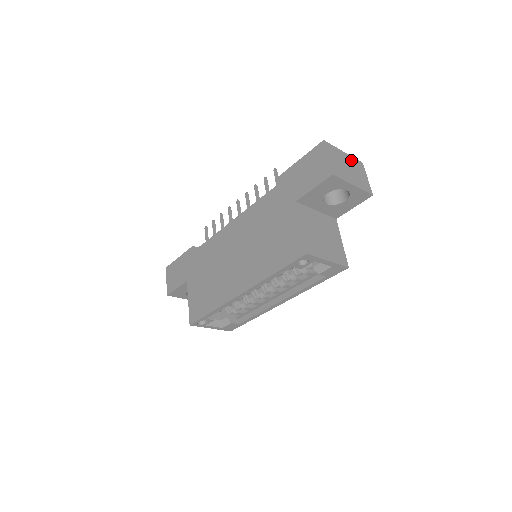
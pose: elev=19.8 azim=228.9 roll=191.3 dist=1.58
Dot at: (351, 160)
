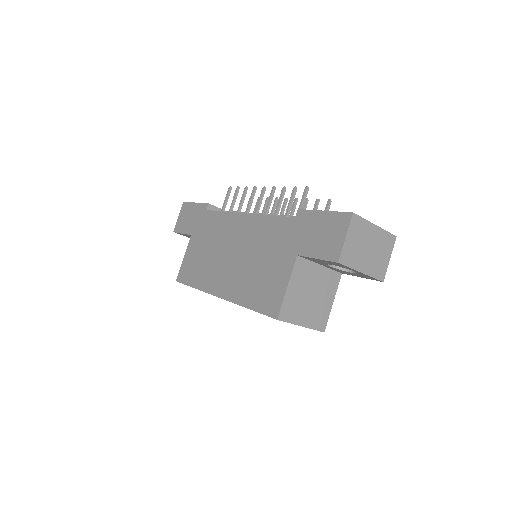
Dot at: (380, 236)
